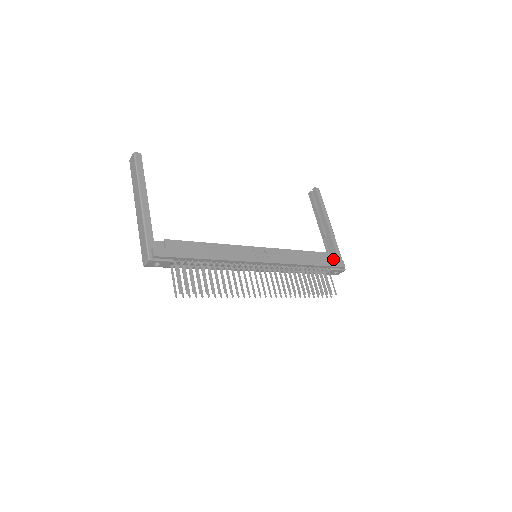
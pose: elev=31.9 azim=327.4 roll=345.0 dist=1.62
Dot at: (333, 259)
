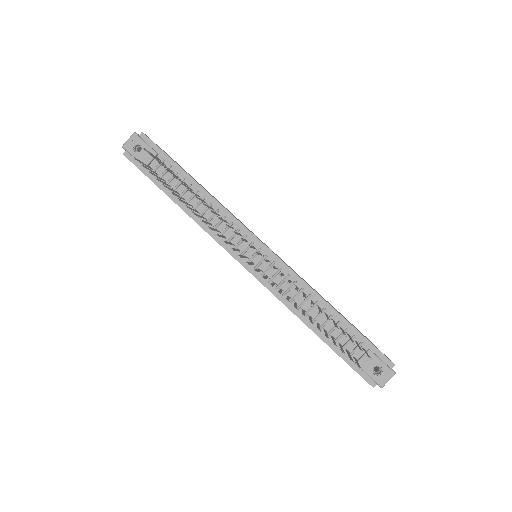
Dot at: (374, 345)
